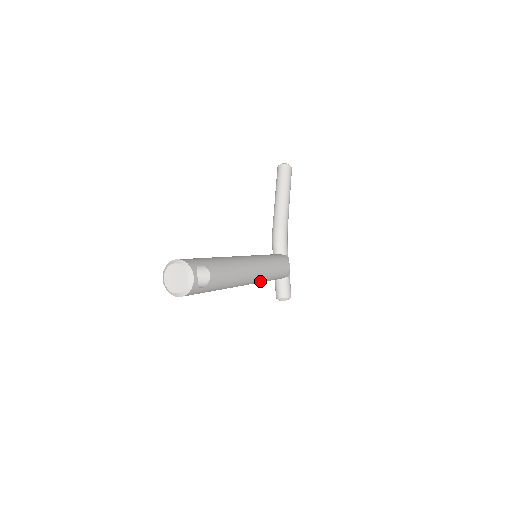
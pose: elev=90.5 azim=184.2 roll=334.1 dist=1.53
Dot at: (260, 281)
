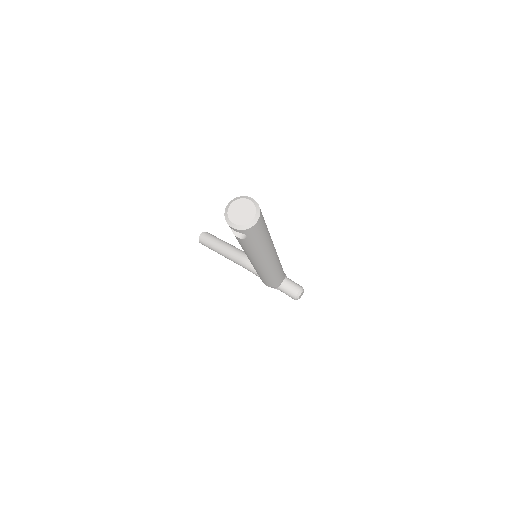
Dot at: (278, 261)
